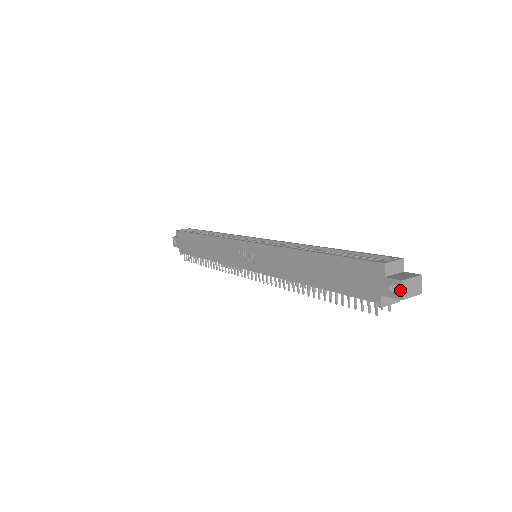
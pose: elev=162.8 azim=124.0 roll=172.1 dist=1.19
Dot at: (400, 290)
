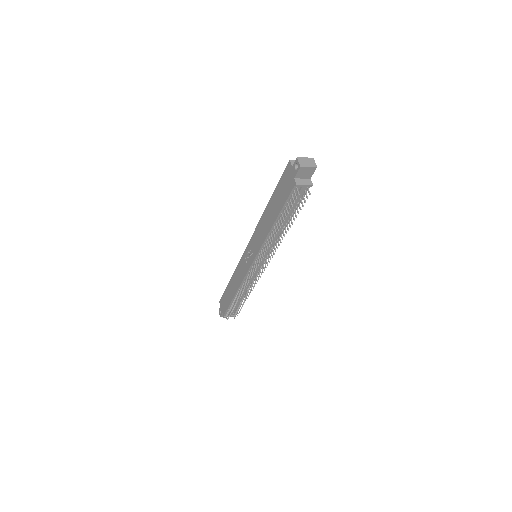
Dot at: (298, 163)
